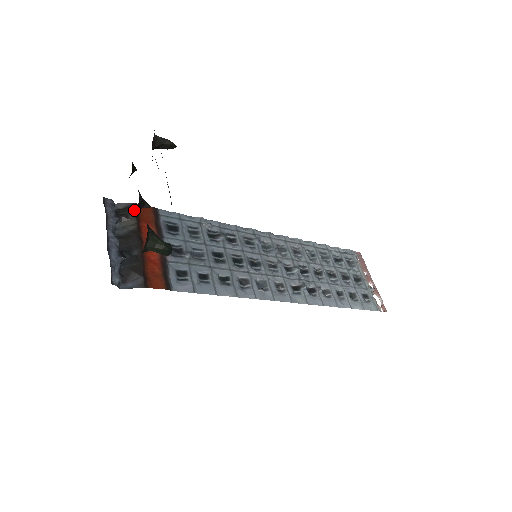
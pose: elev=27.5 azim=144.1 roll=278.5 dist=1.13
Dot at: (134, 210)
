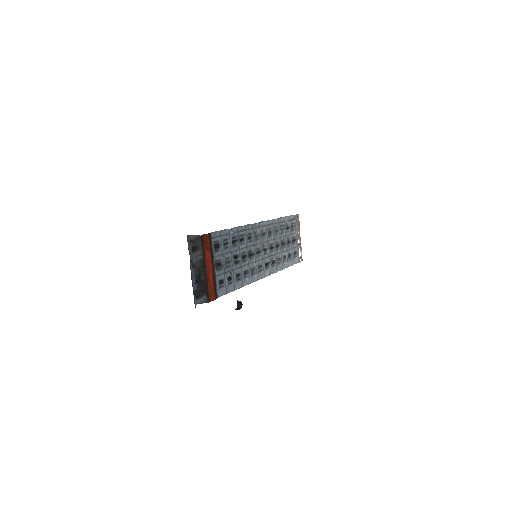
Dot at: (201, 242)
